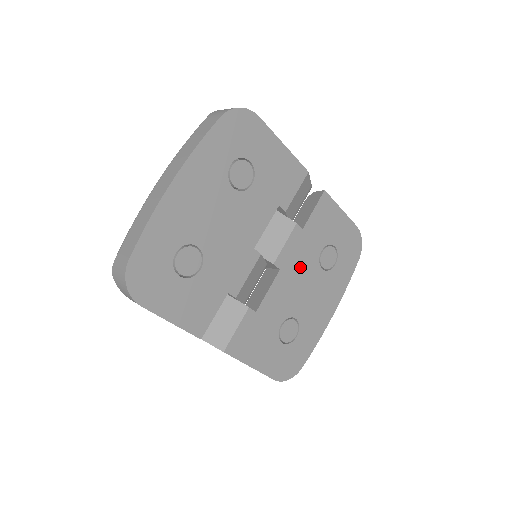
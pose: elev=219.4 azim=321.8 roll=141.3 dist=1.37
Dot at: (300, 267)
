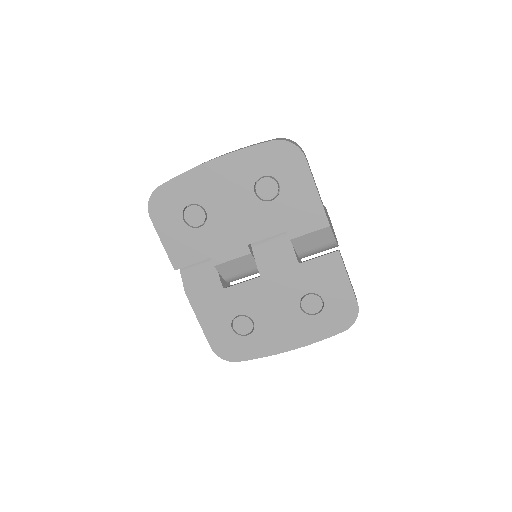
Dot at: (280, 289)
